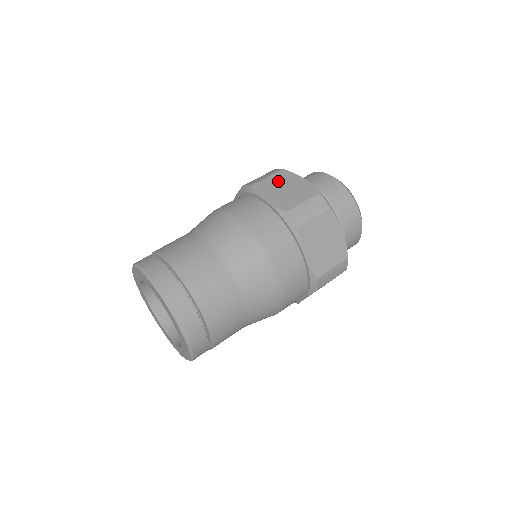
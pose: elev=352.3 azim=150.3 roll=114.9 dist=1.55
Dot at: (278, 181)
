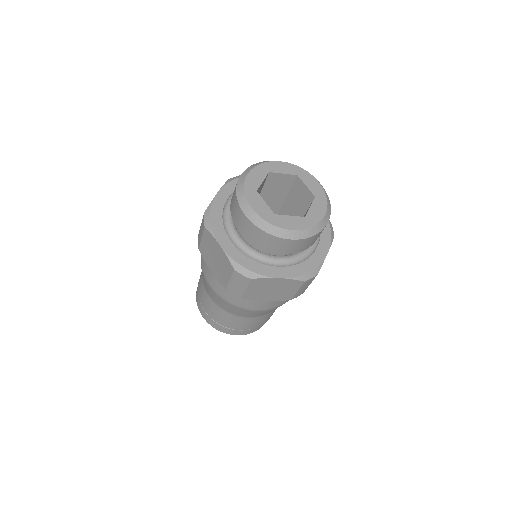
Dot at: (208, 247)
